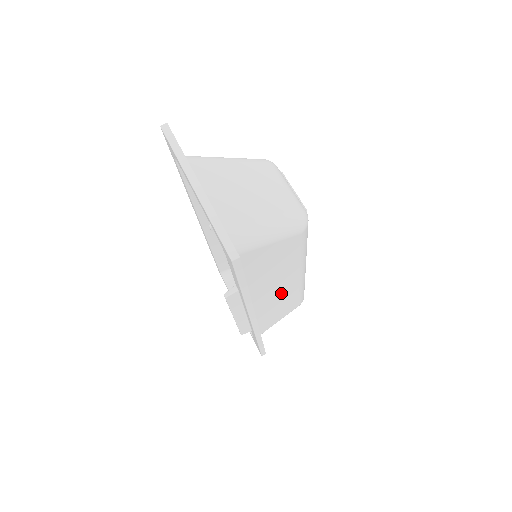
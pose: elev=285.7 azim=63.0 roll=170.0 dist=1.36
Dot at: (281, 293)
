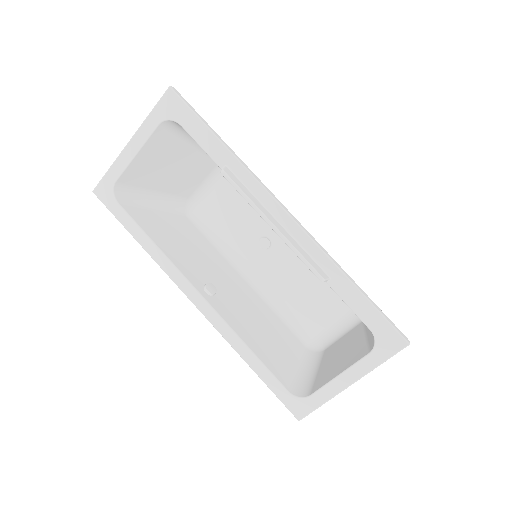
Dot at: occluded
